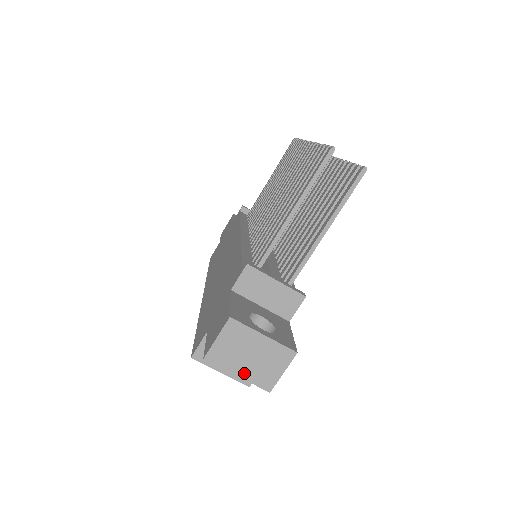
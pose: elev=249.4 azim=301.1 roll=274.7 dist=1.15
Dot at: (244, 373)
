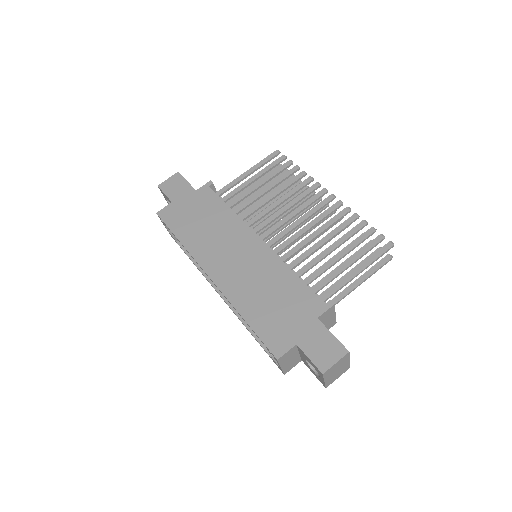
Dot at: (328, 380)
